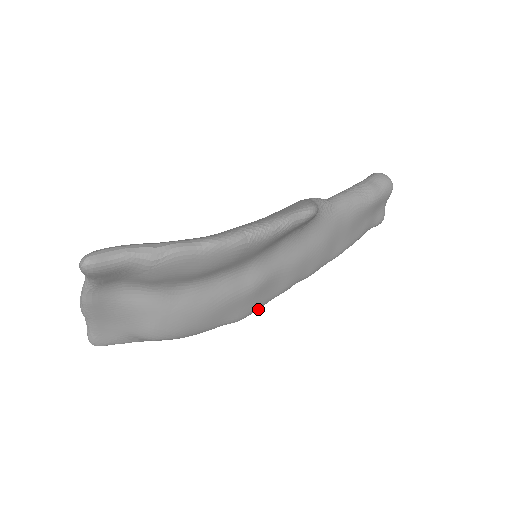
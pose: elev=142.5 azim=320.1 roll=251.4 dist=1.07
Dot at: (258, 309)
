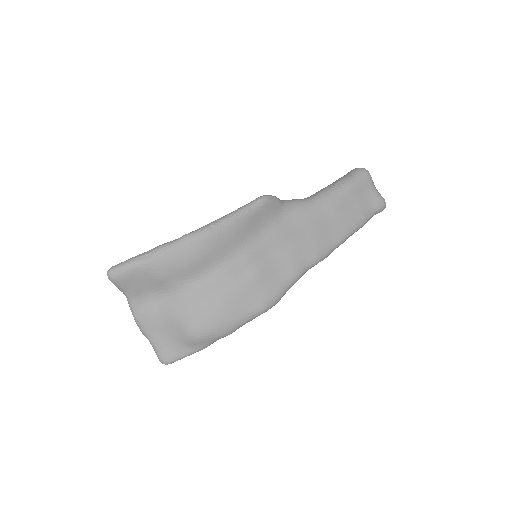
Dot at: (279, 297)
